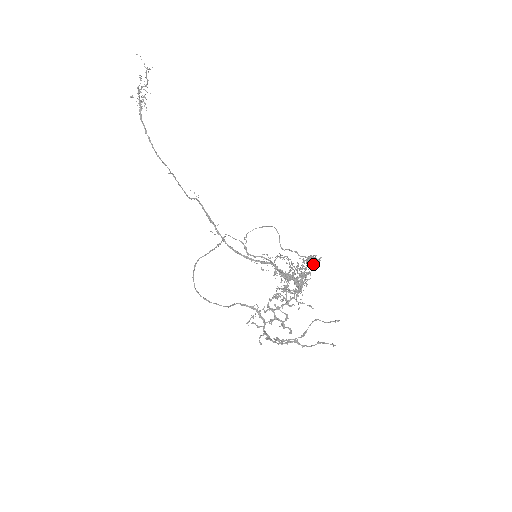
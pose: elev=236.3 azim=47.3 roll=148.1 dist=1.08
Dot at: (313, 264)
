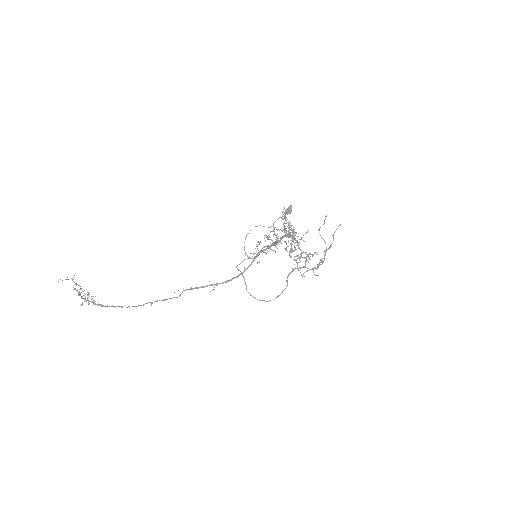
Dot at: (291, 211)
